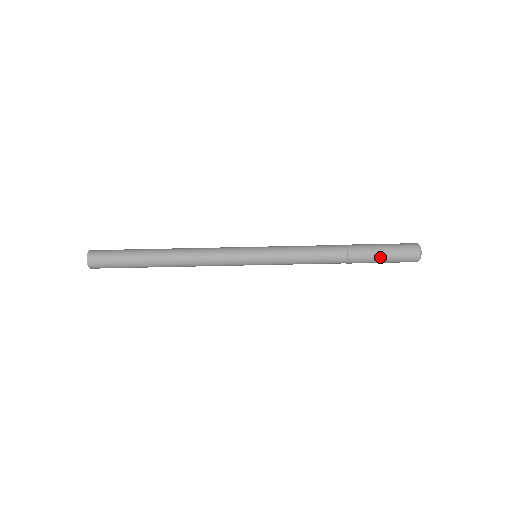
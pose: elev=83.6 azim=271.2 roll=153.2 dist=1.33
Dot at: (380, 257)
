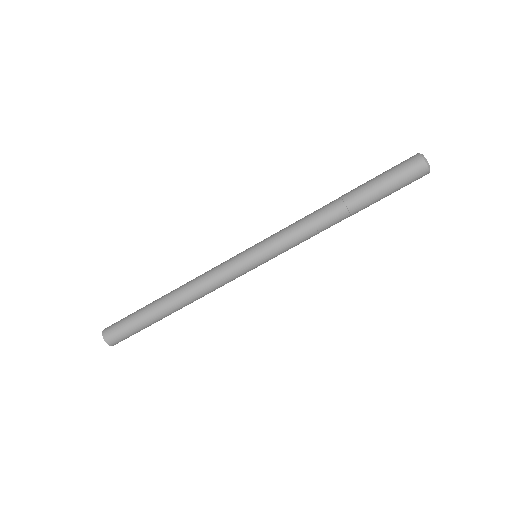
Dot at: occluded
